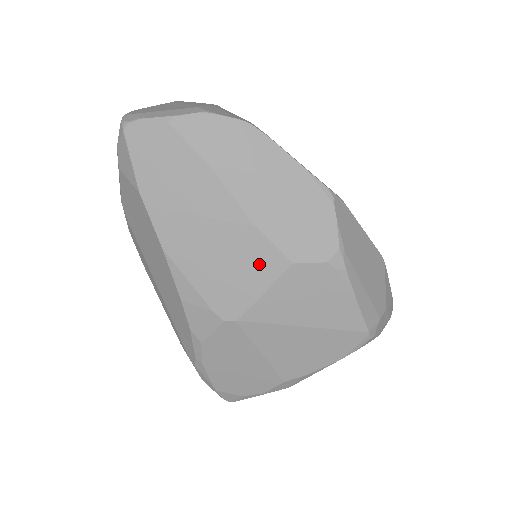
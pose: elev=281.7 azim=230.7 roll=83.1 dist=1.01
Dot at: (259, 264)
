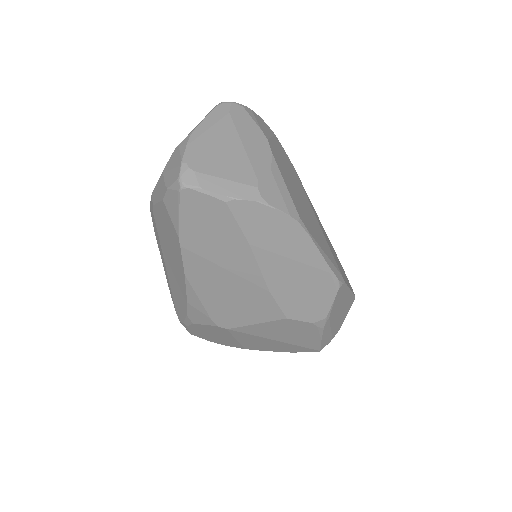
Dot at: (261, 310)
